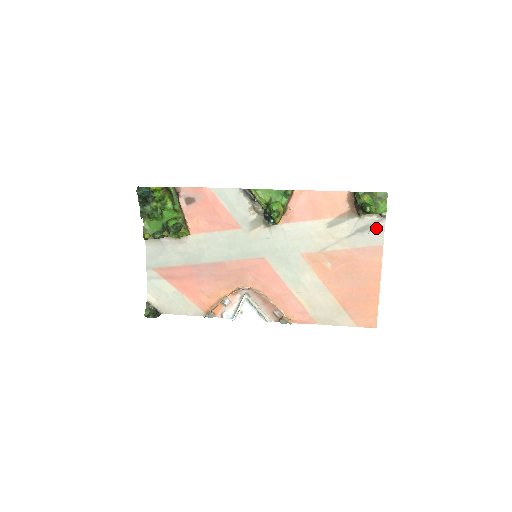
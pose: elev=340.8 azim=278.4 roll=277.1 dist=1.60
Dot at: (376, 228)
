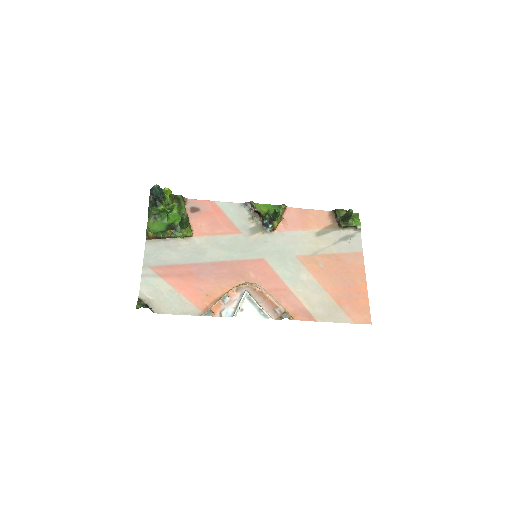
Dot at: (355, 238)
